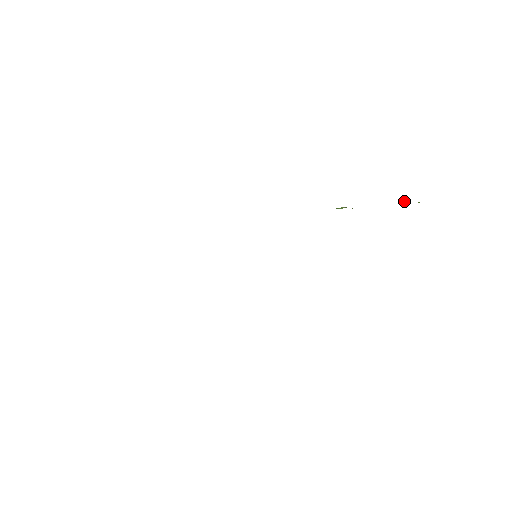
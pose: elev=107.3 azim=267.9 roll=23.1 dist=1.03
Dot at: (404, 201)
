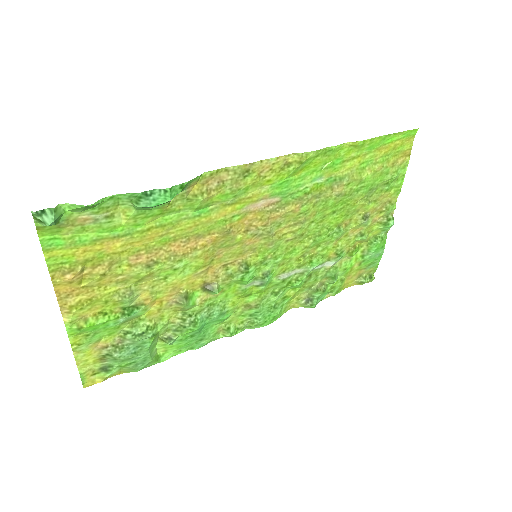
Dot at: (361, 278)
